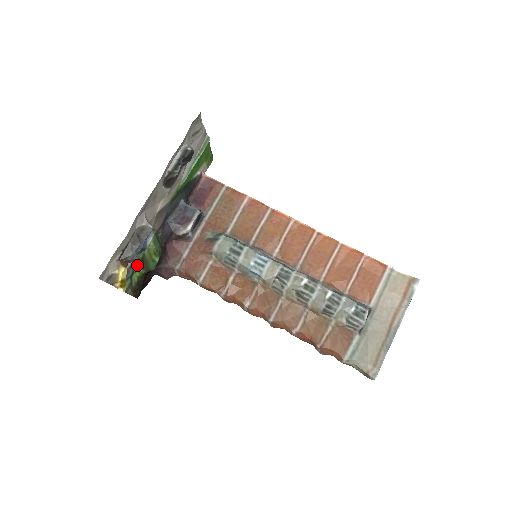
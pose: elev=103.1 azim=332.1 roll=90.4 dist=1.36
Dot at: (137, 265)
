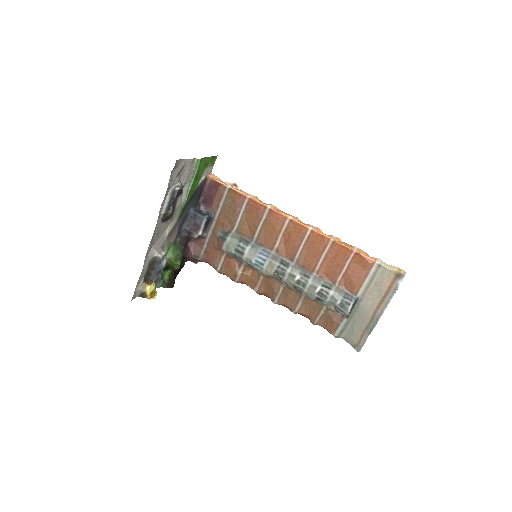
Dot at: (164, 270)
